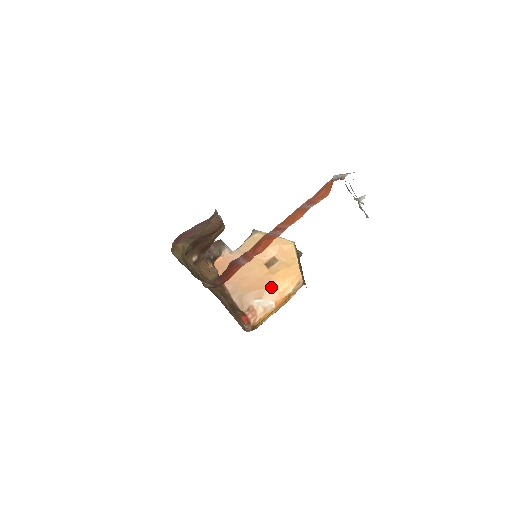
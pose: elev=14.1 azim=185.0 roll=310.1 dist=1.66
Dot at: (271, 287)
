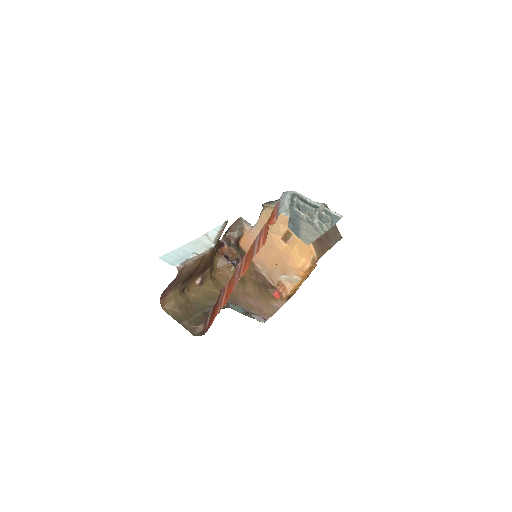
Dot at: (291, 264)
